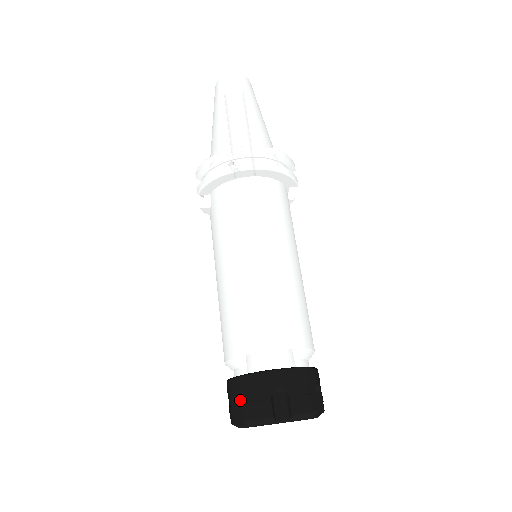
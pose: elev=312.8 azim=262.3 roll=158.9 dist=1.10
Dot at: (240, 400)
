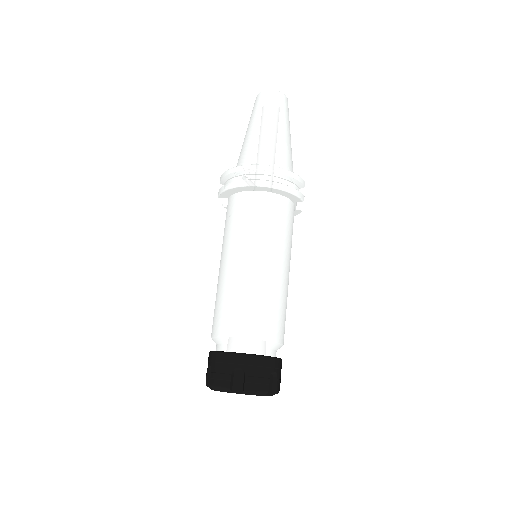
Dot at: (211, 369)
